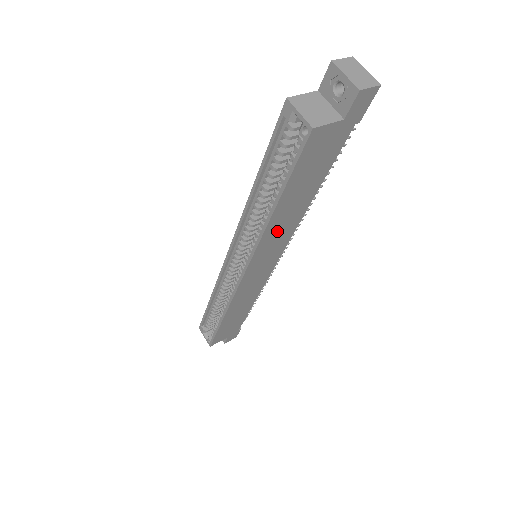
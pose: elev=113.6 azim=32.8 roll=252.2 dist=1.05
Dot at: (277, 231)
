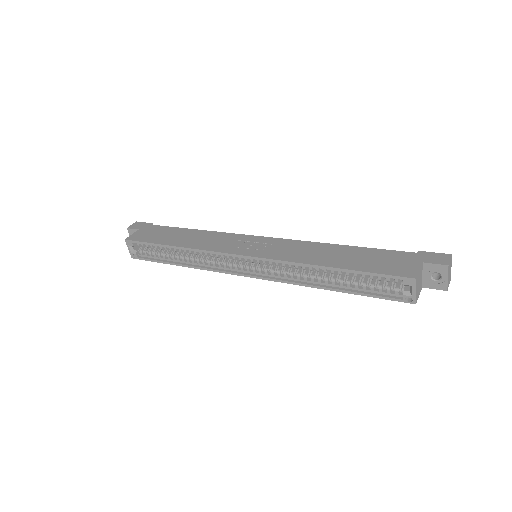
Dot at: occluded
